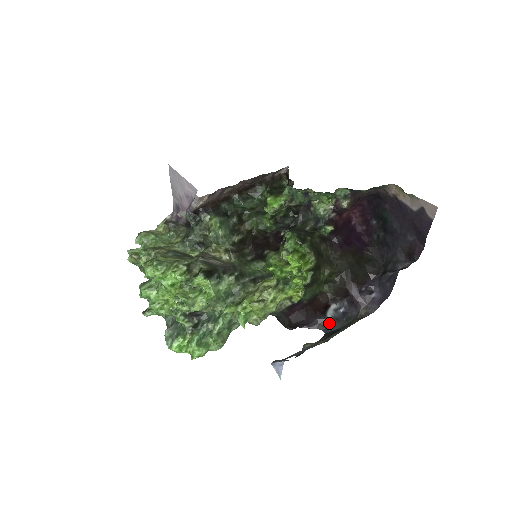
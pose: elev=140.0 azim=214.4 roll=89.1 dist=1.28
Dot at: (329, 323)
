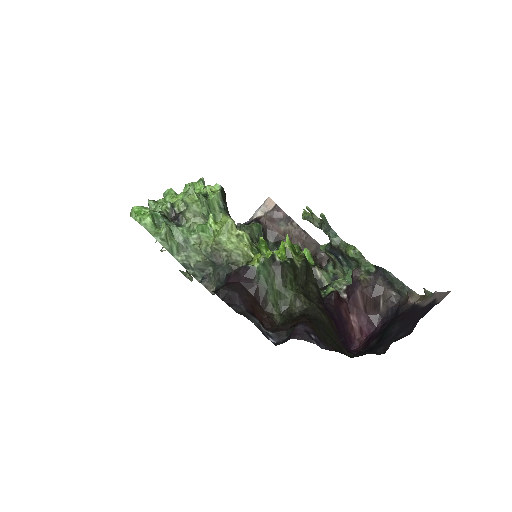
Dot at: (251, 318)
